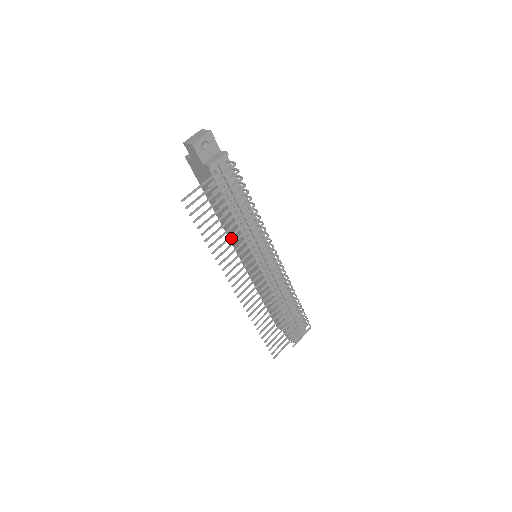
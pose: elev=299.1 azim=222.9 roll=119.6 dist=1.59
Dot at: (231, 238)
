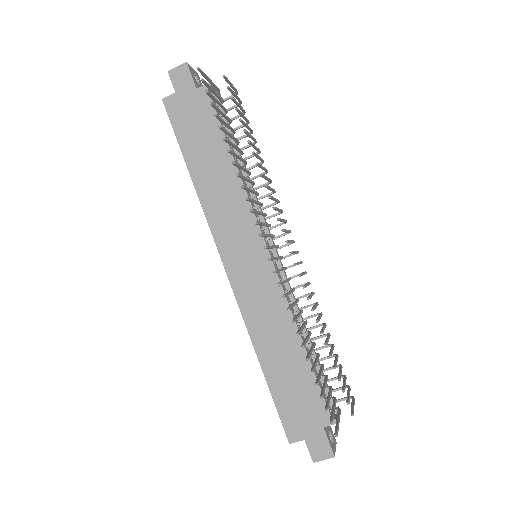
Dot at: (218, 228)
